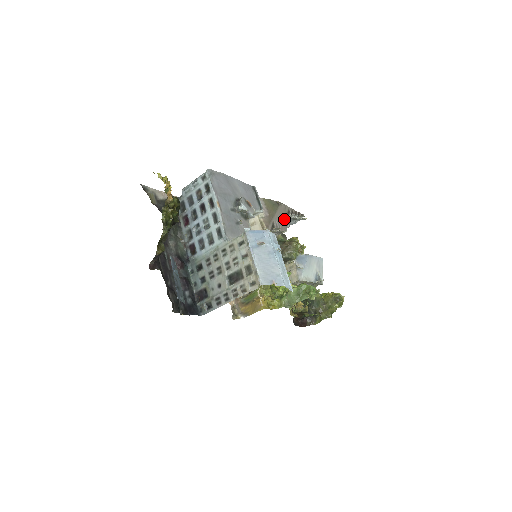
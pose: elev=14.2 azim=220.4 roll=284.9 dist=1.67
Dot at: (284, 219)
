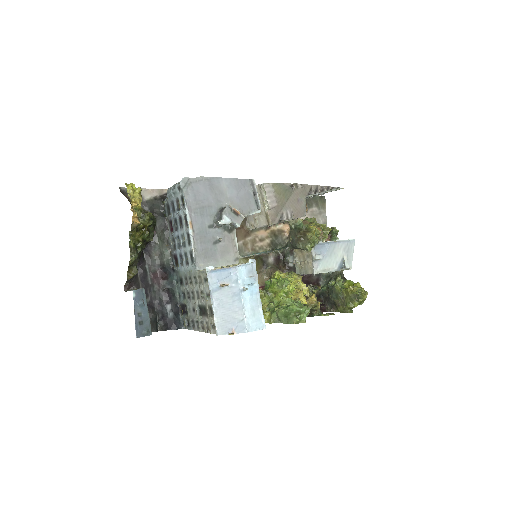
Dot at: (301, 203)
